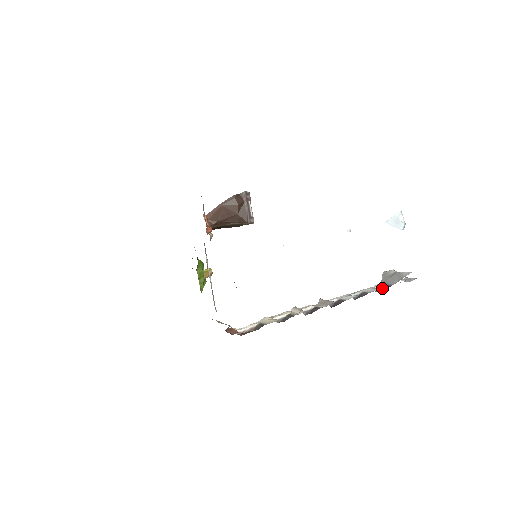
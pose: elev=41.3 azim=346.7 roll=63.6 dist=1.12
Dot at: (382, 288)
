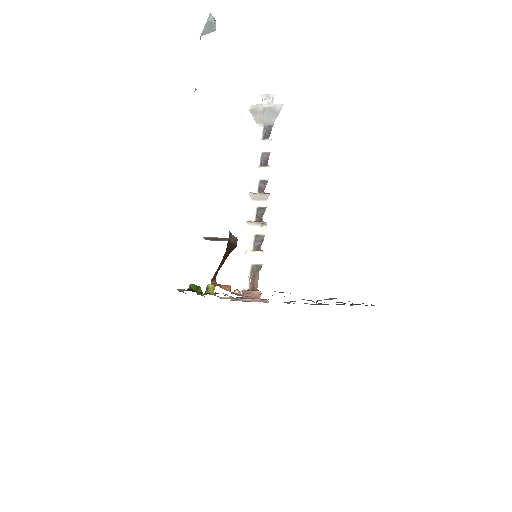
Dot at: (266, 132)
